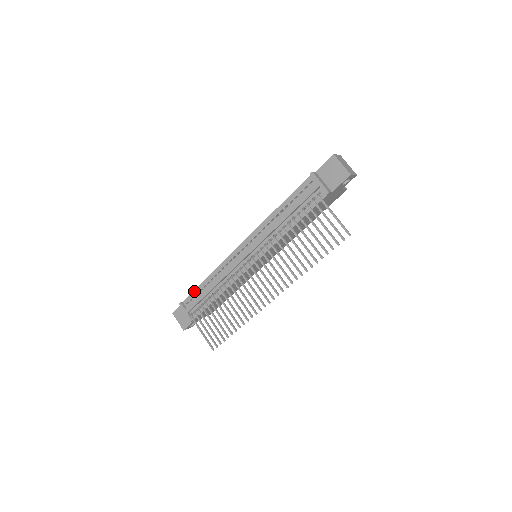
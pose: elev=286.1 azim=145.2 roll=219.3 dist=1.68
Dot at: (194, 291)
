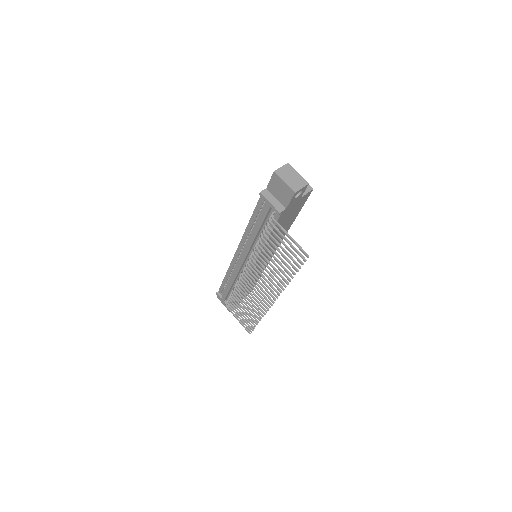
Dot at: (222, 284)
